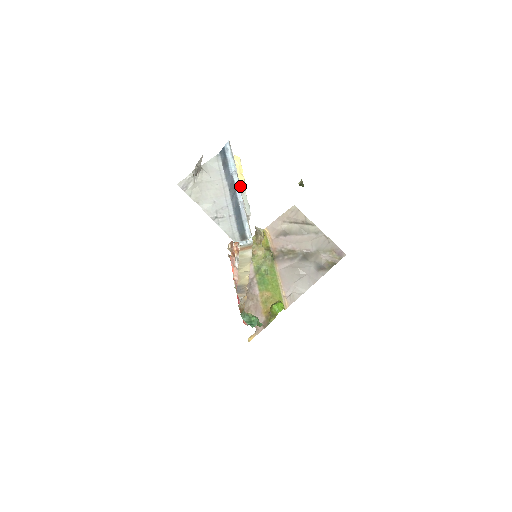
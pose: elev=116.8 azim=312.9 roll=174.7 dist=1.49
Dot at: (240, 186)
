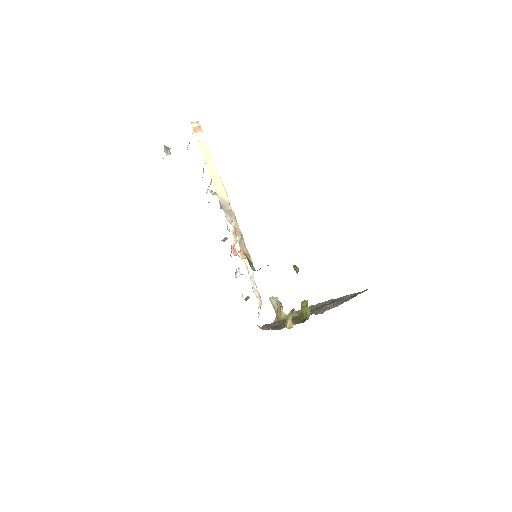
Dot at: occluded
